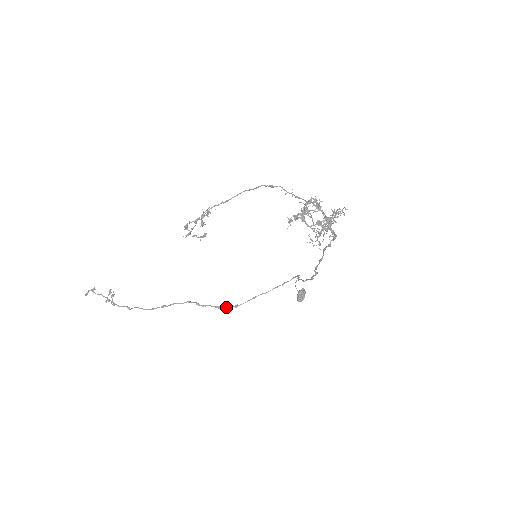
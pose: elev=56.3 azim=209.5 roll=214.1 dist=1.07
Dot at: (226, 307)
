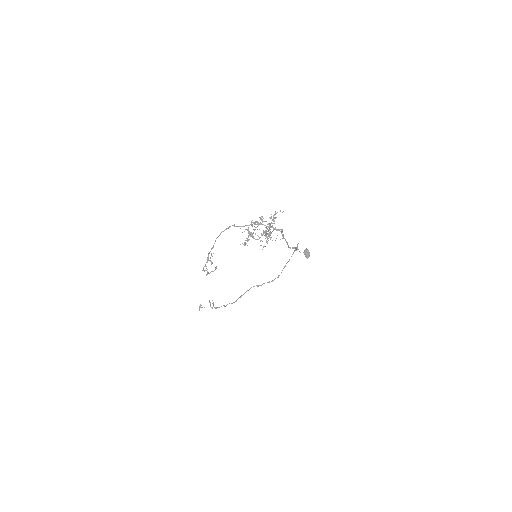
Dot at: (273, 280)
